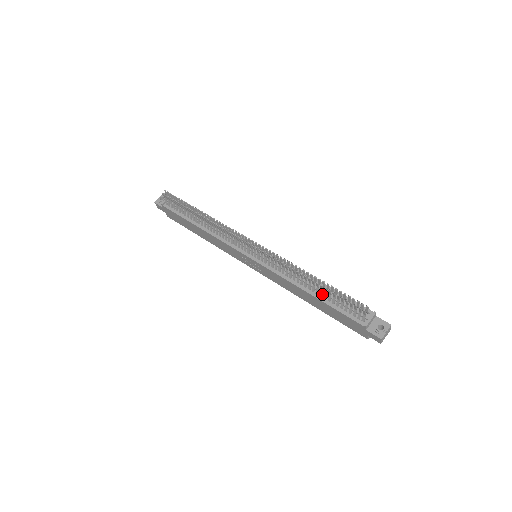
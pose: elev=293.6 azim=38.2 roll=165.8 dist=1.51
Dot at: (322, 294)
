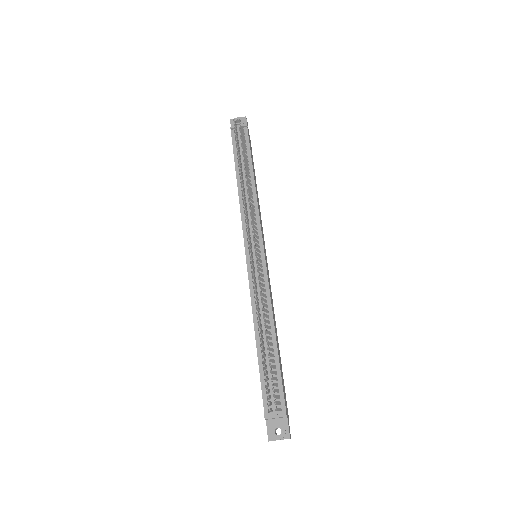
Dot at: (263, 351)
